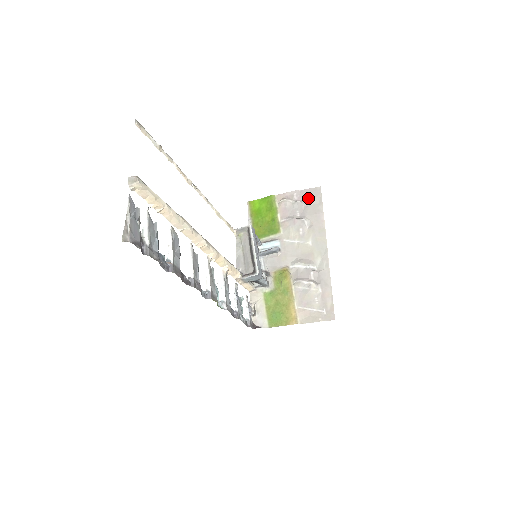
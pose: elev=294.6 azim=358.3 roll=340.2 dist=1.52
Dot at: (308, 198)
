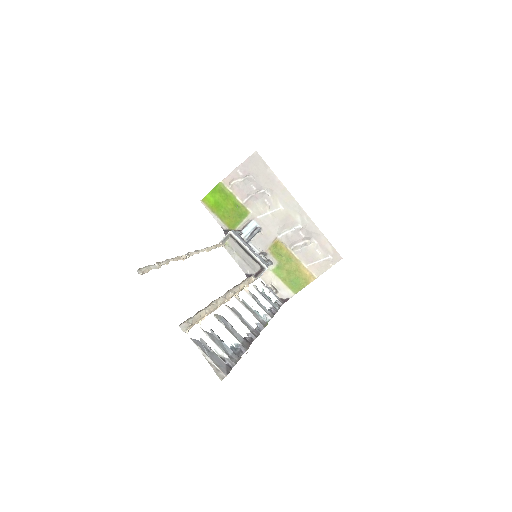
Dot at: (252, 168)
